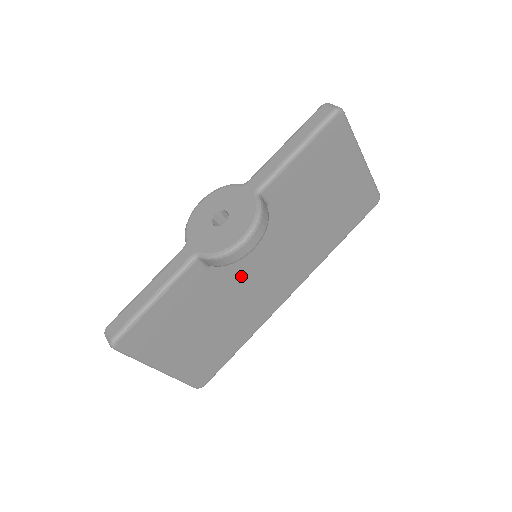
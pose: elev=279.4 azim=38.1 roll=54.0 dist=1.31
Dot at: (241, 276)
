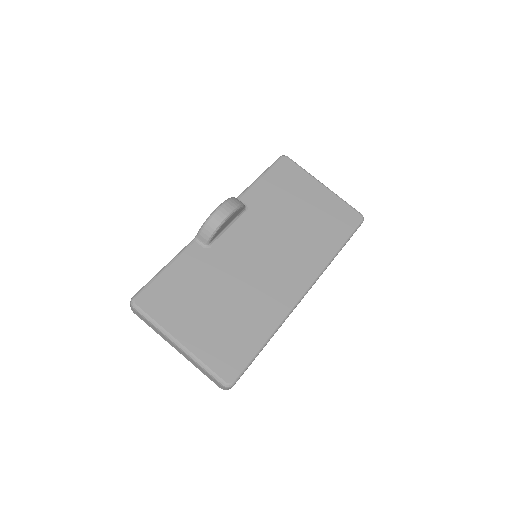
Dot at: (241, 262)
